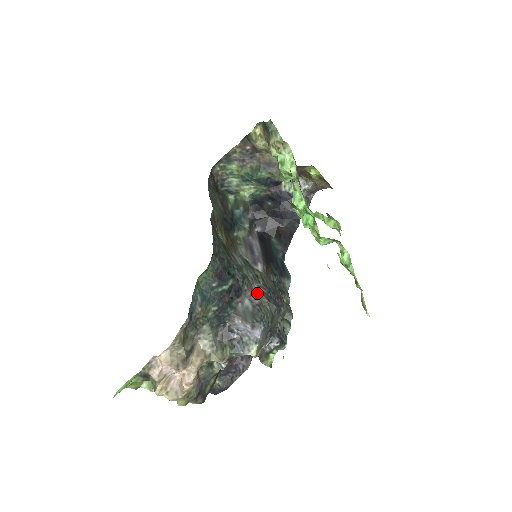
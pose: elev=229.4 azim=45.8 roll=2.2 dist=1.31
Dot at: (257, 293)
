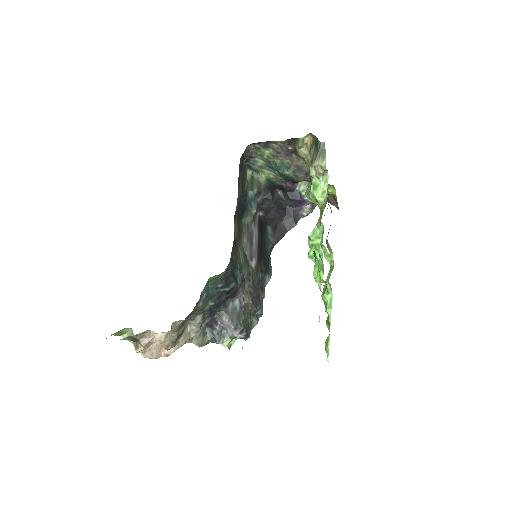
Dot at: (246, 294)
